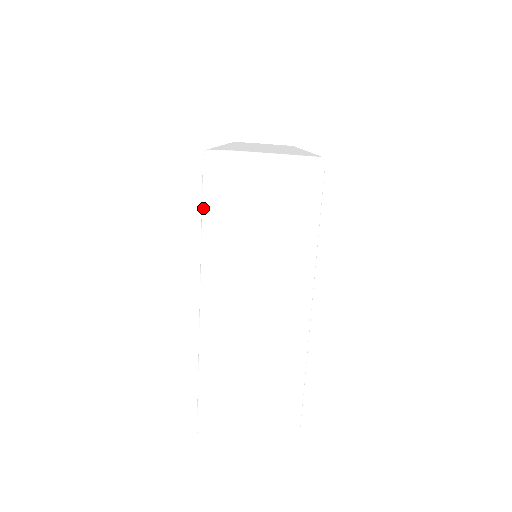
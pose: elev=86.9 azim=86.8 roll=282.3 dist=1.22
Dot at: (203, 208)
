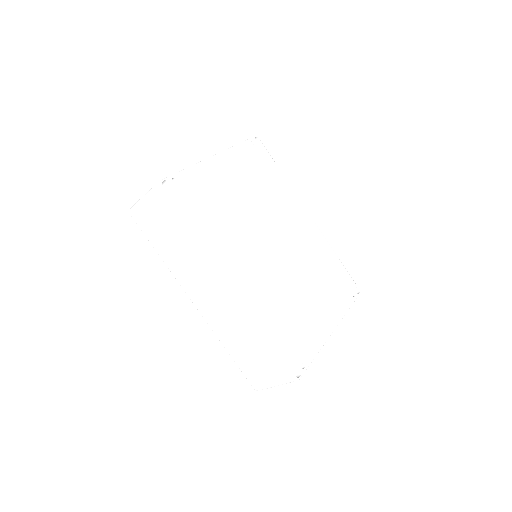
Dot at: occluded
